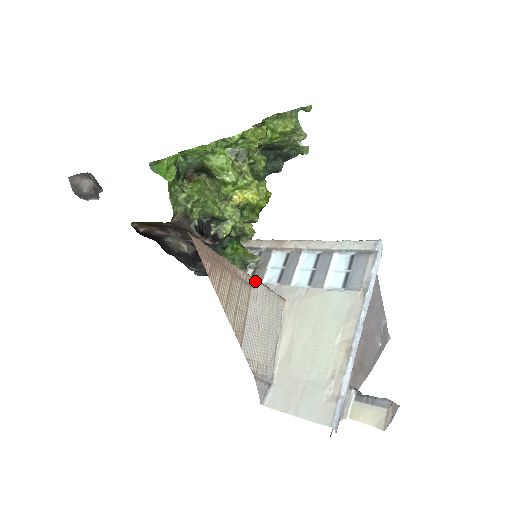
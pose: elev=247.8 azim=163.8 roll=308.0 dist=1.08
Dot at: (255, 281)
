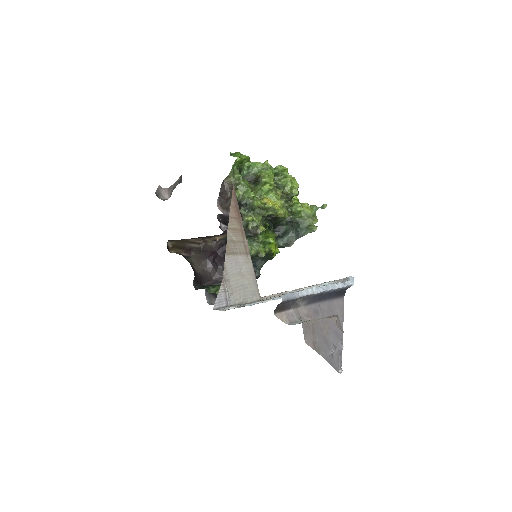
Dot at: (250, 257)
